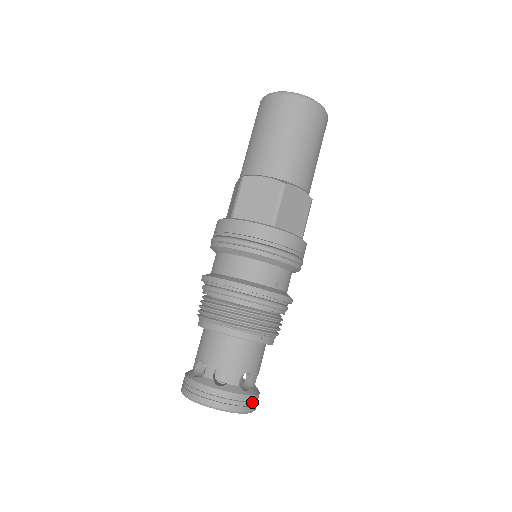
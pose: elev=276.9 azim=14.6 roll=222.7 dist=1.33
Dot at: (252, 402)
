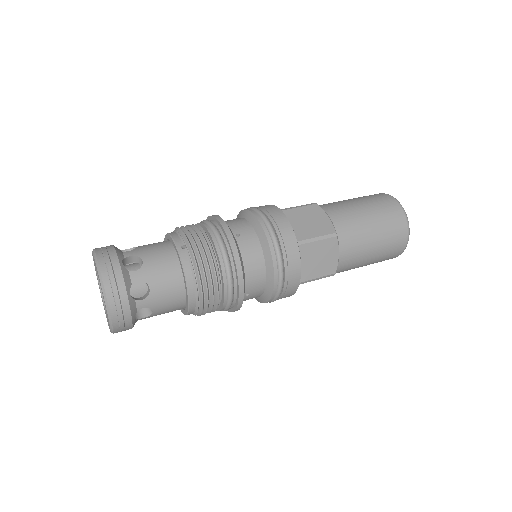
Dot at: (114, 274)
